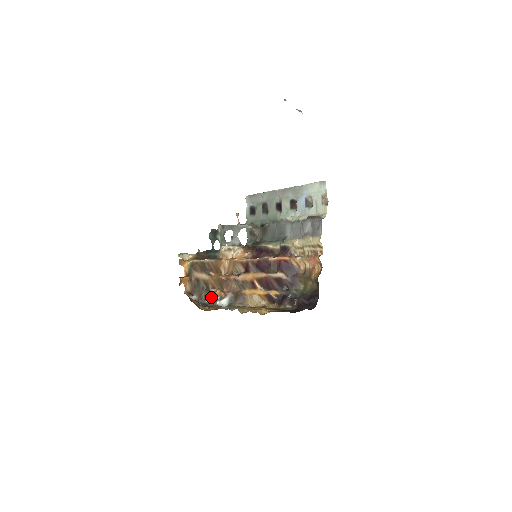
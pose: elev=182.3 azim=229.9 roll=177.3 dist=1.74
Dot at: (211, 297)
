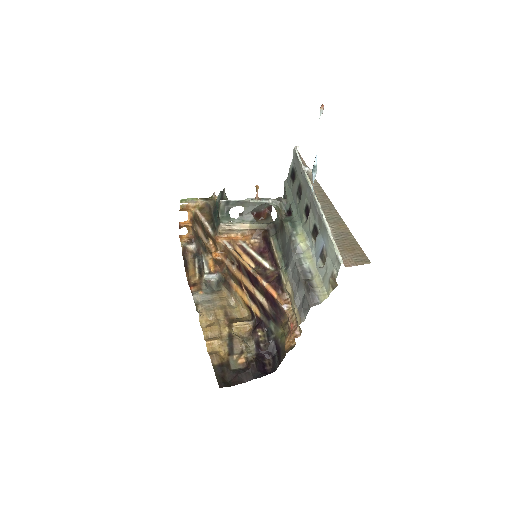
Dot at: (203, 263)
